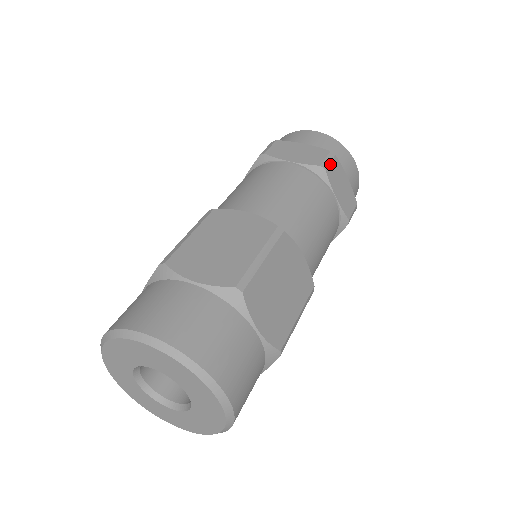
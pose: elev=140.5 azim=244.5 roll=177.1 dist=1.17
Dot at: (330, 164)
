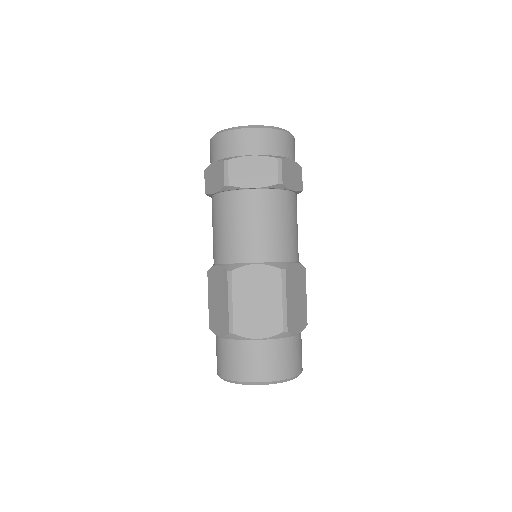
Dot at: (282, 173)
